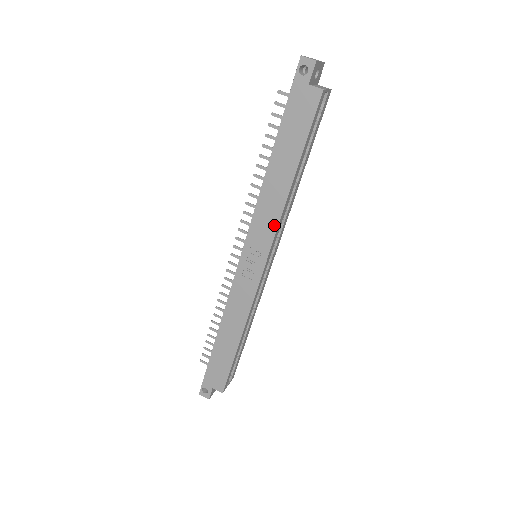
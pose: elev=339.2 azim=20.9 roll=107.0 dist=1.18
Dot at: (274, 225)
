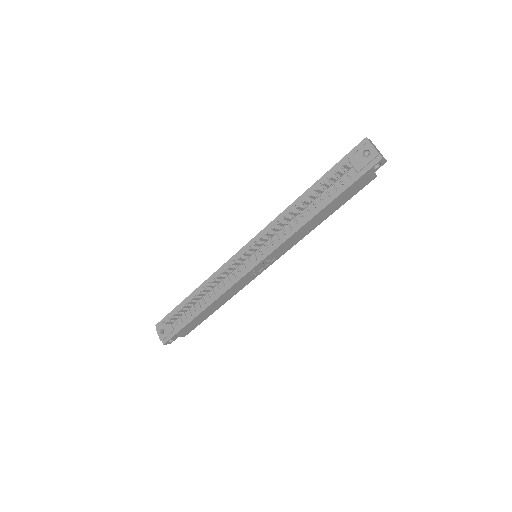
Dot at: (293, 245)
